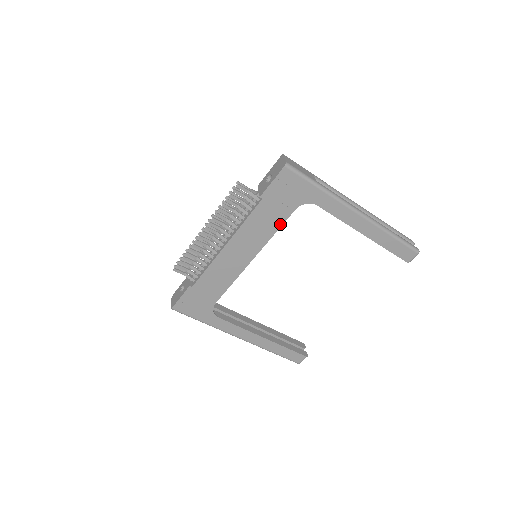
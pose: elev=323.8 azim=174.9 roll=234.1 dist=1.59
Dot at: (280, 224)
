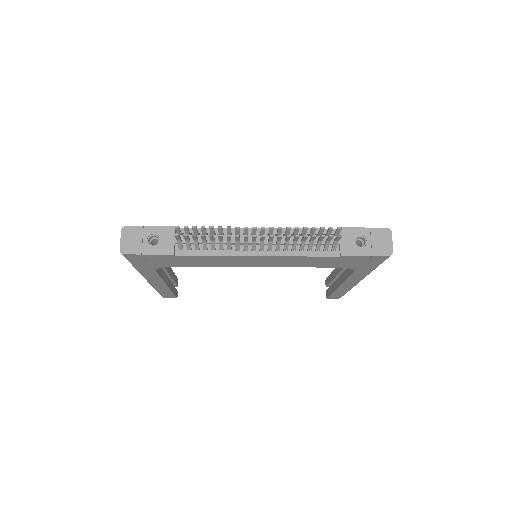
Dot at: (316, 266)
